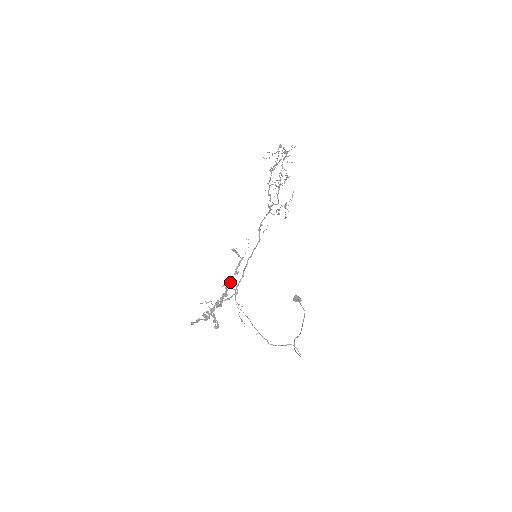
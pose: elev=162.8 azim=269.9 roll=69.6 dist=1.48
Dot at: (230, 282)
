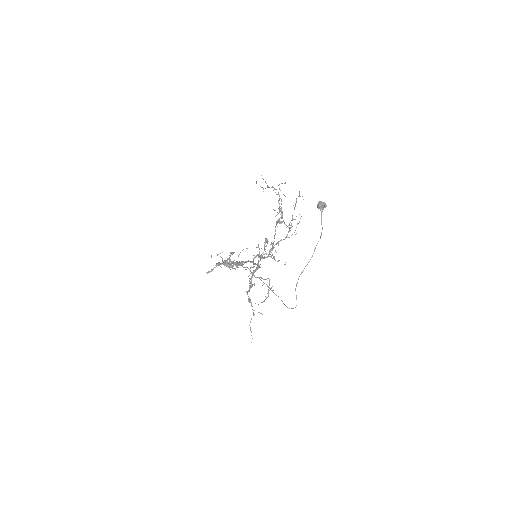
Dot at: (233, 263)
